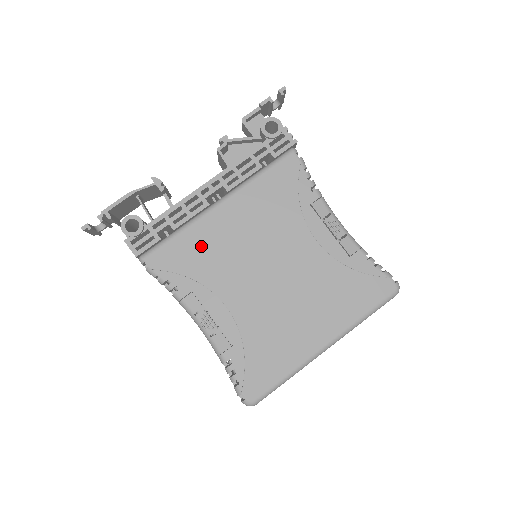
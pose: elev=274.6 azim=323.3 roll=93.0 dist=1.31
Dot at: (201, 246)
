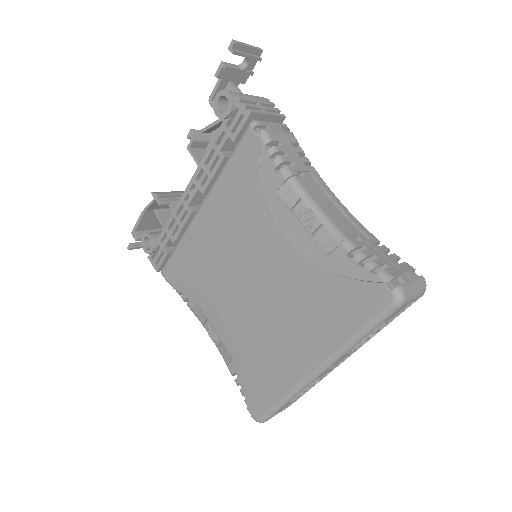
Dot at: (194, 257)
